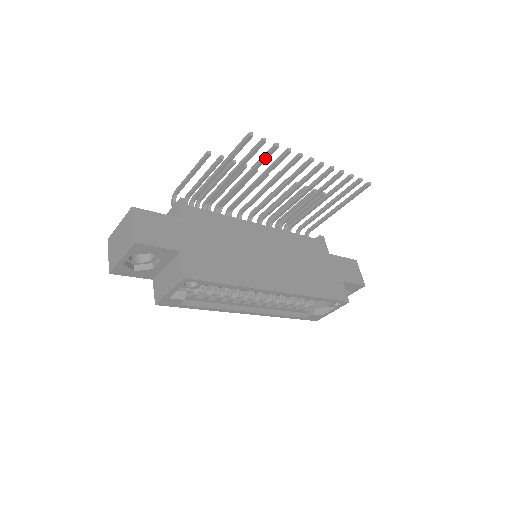
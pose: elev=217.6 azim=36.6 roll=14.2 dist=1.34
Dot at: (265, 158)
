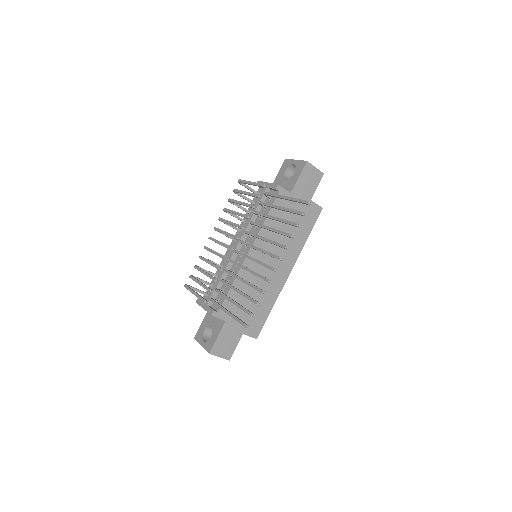
Dot at: (251, 300)
